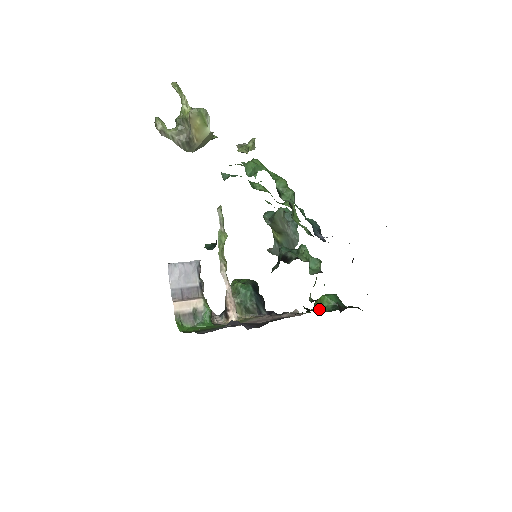
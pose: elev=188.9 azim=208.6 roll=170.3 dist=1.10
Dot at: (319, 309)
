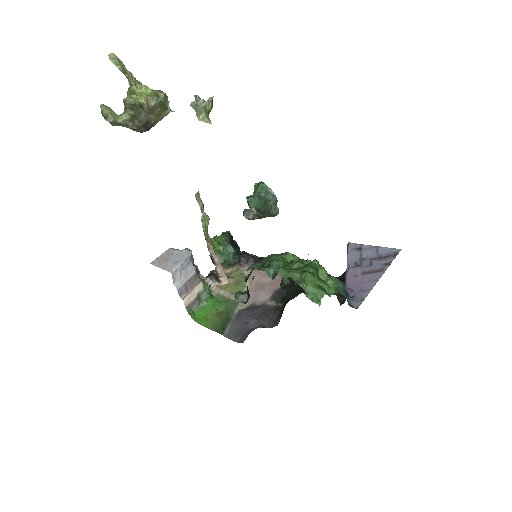
Dot at: occluded
